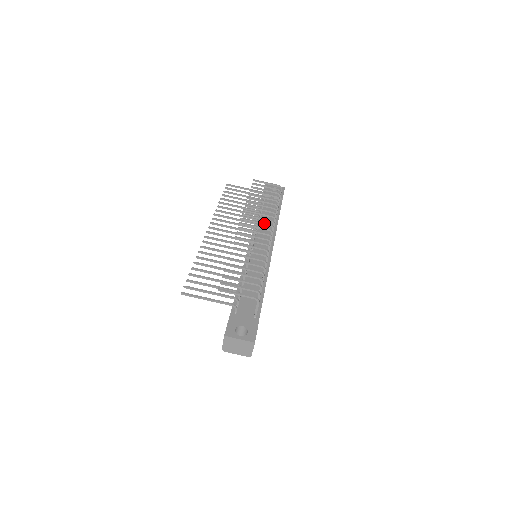
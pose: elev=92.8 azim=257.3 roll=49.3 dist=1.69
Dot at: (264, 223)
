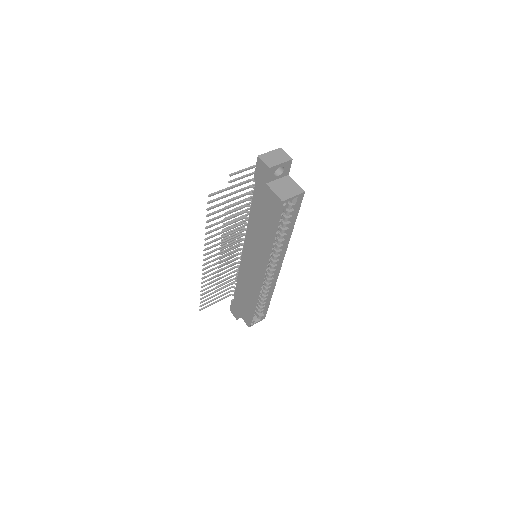
Dot at: (238, 241)
